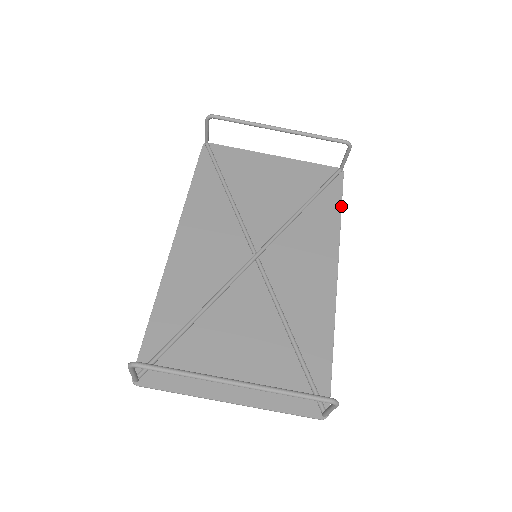
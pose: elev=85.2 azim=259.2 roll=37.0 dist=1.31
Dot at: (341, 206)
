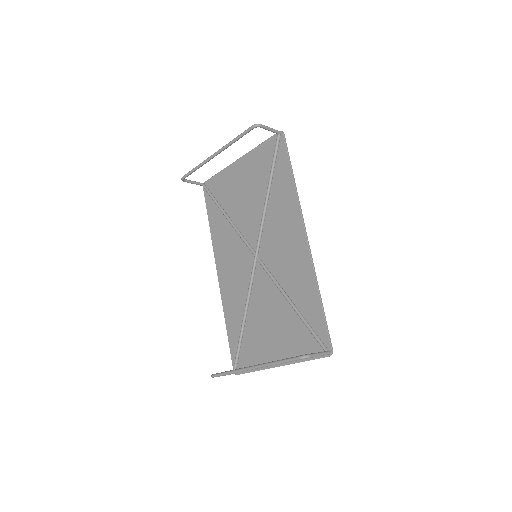
Dot at: (291, 170)
